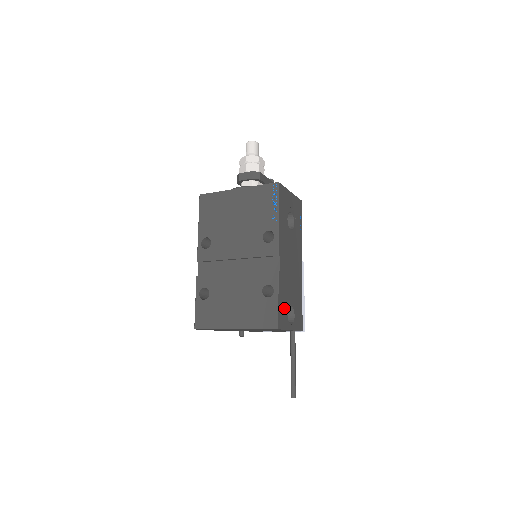
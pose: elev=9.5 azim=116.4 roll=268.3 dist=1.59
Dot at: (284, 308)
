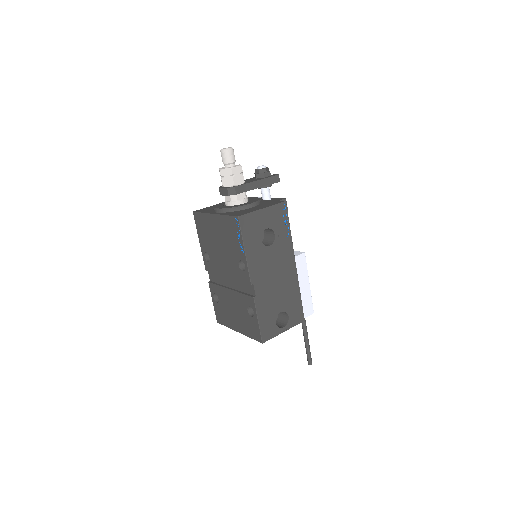
Dot at: (269, 321)
